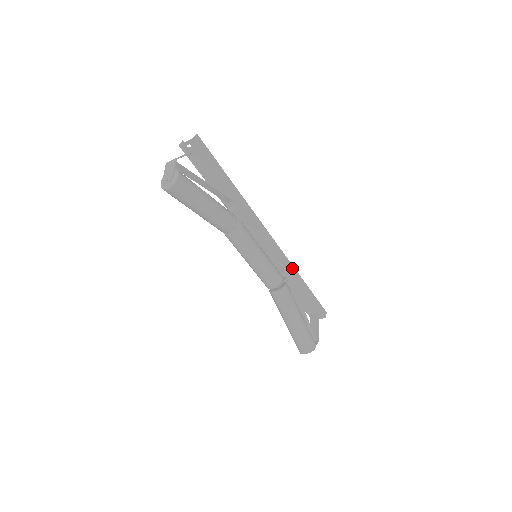
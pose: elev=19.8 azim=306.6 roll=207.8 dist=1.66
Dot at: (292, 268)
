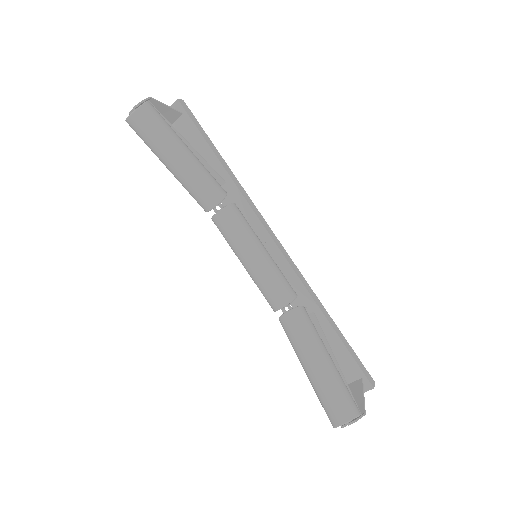
Dot at: (312, 293)
